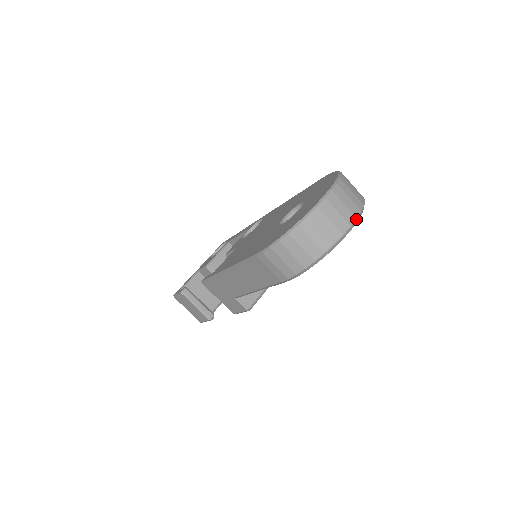
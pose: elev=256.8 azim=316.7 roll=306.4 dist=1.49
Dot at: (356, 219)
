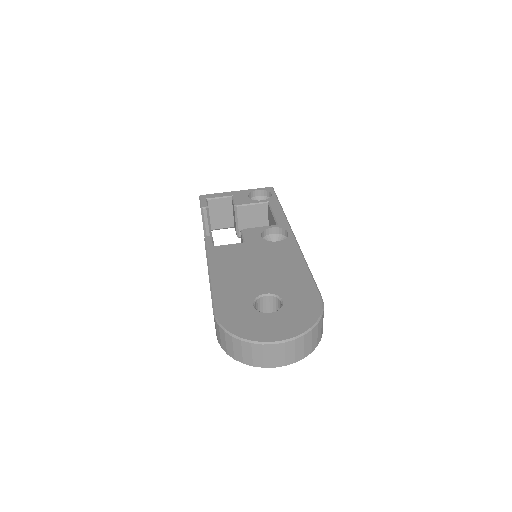
Dot at: occluded
